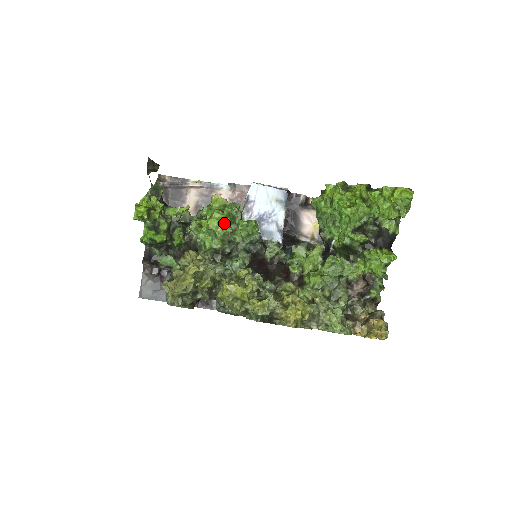
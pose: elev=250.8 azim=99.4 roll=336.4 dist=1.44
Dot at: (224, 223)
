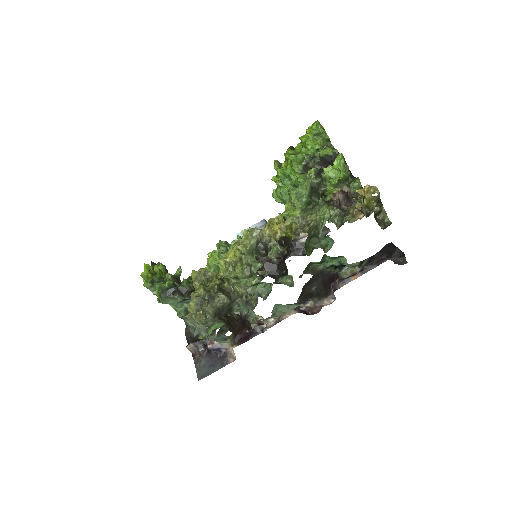
Dot at: (218, 254)
